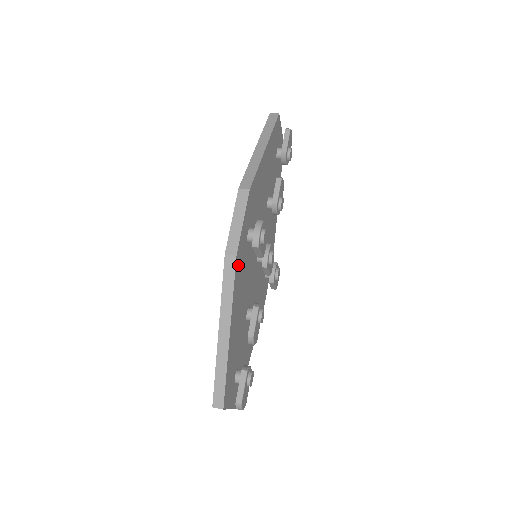
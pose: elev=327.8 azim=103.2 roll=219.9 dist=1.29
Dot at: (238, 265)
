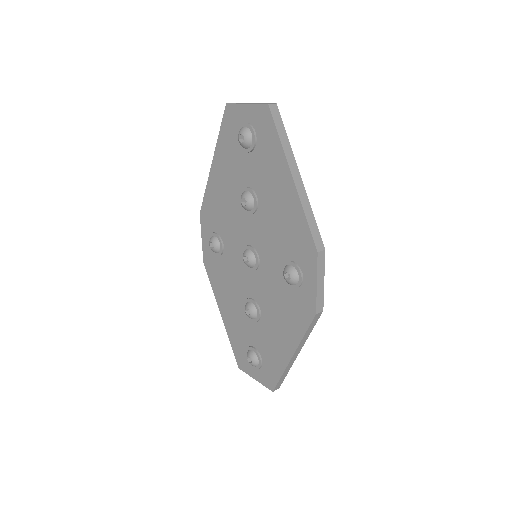
Dot at: occluded
